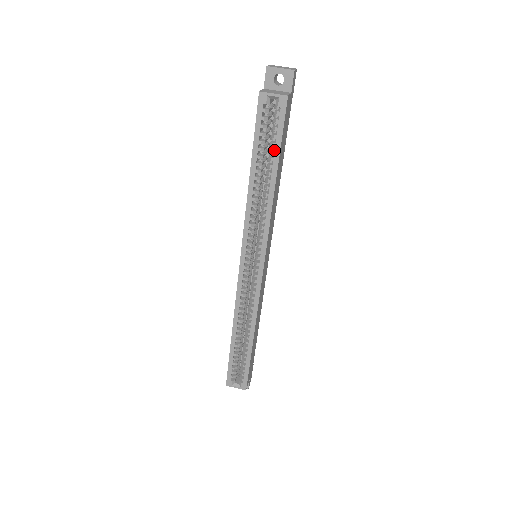
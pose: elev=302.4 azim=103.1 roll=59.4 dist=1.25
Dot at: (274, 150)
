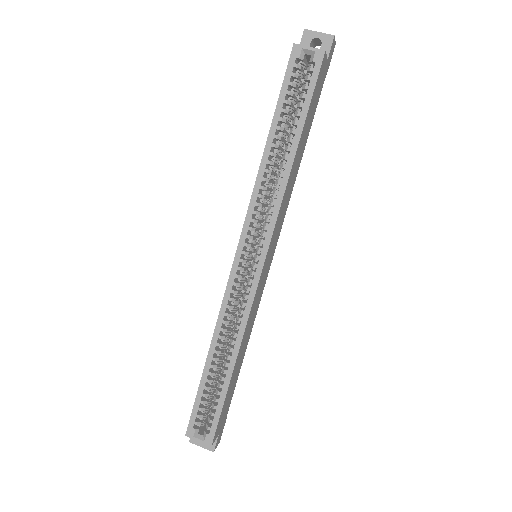
Dot at: occluded
